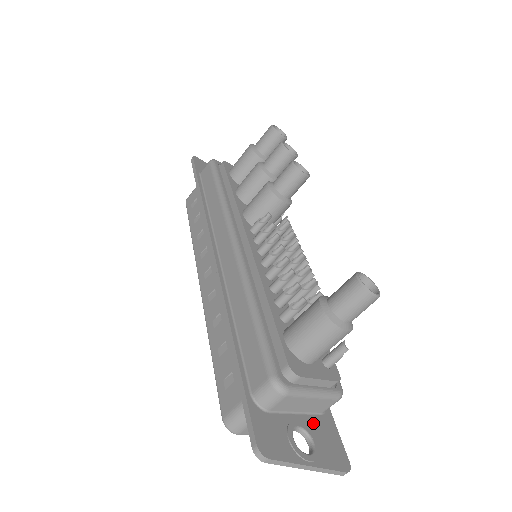
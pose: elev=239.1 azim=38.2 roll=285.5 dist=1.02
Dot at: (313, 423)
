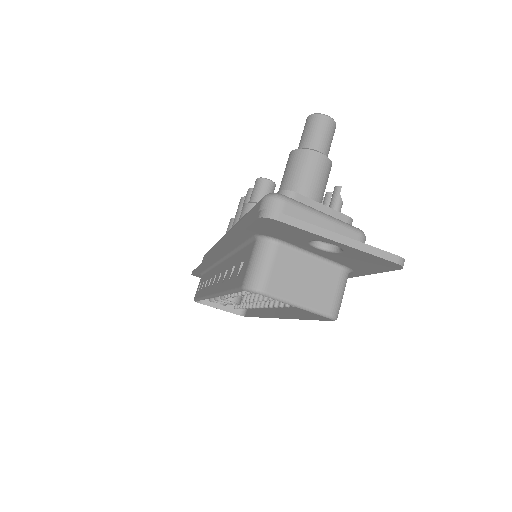
Dot at: occluded
